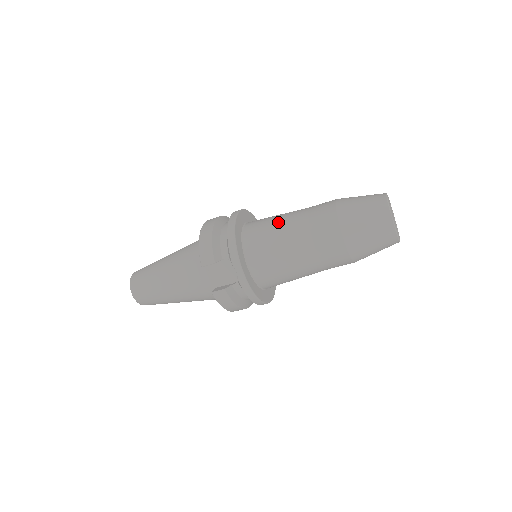
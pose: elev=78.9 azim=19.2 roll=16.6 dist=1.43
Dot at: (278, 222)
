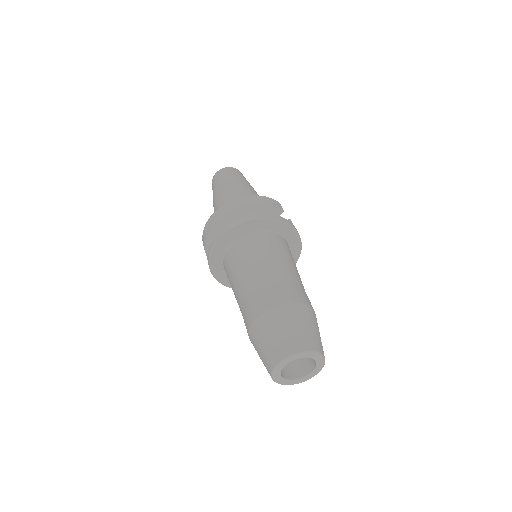
Dot at: (237, 274)
